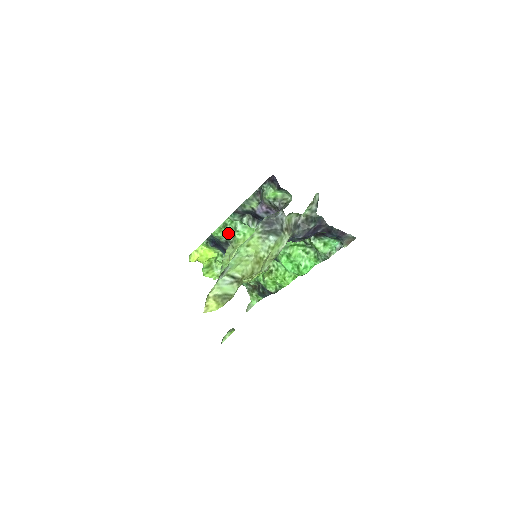
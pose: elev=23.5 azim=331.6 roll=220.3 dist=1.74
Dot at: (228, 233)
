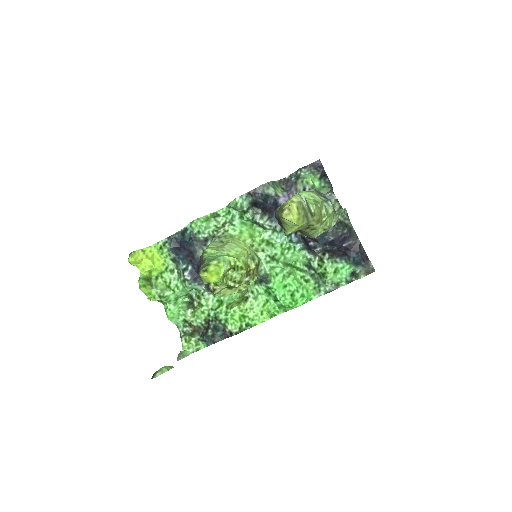
Dot at: (216, 227)
